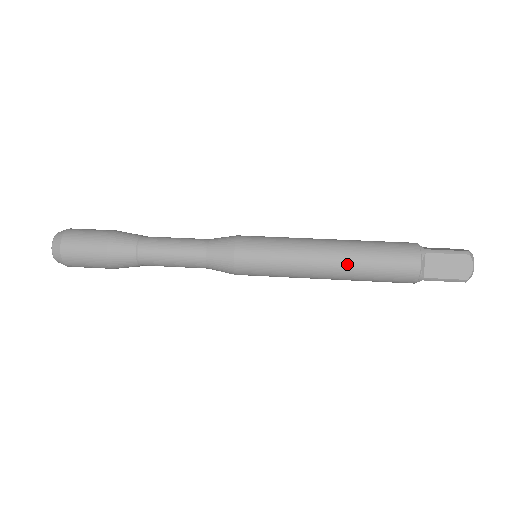
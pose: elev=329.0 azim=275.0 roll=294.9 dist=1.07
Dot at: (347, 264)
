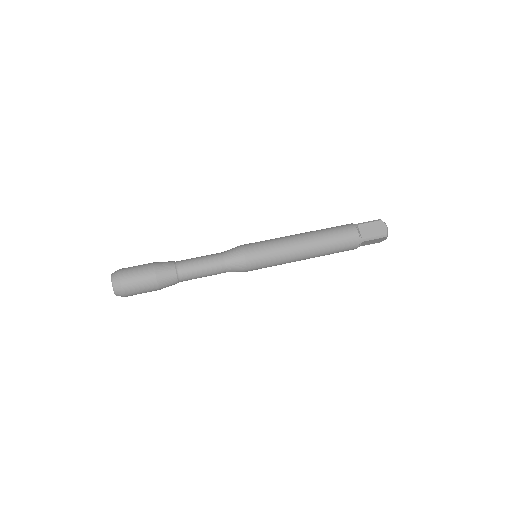
Dot at: (316, 241)
